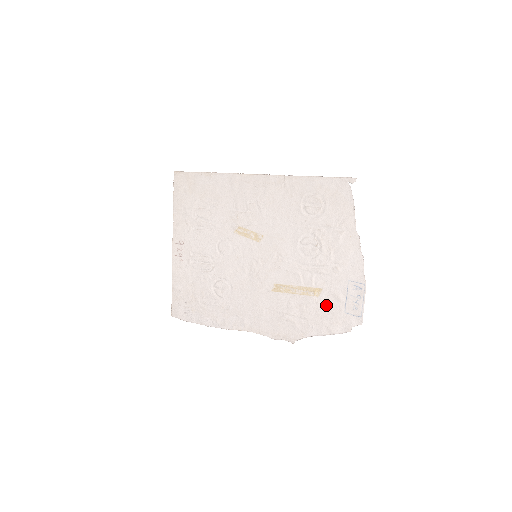
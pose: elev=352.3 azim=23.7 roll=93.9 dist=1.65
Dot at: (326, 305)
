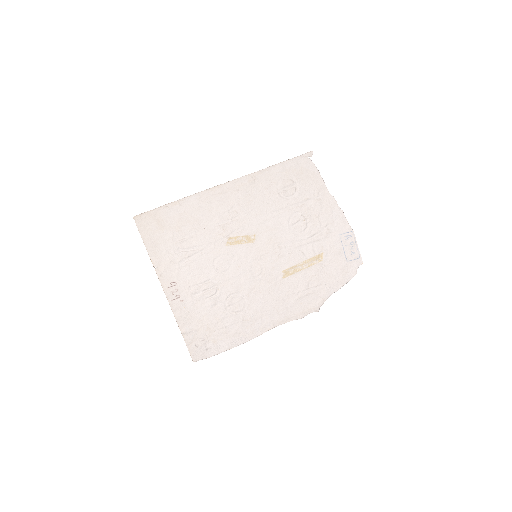
Dot at: (331, 264)
